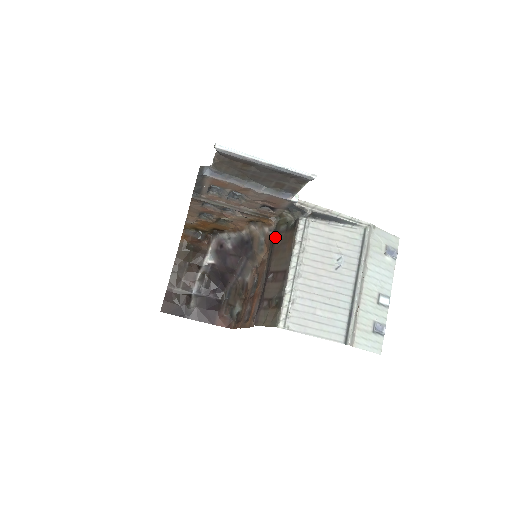
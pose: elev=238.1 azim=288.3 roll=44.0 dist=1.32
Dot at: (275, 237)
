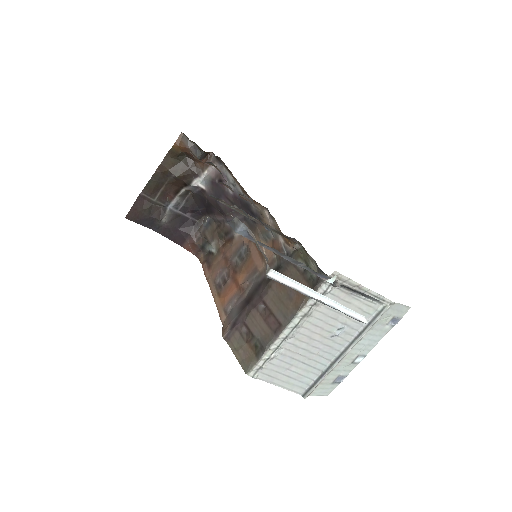
Dot at: (287, 264)
